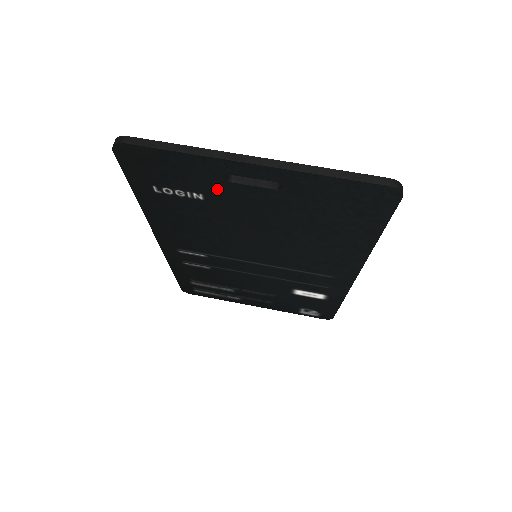
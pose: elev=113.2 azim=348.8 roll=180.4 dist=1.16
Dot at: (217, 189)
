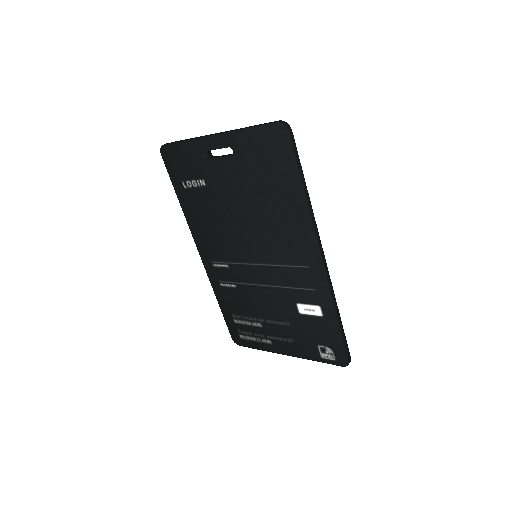
Dot at: (208, 170)
